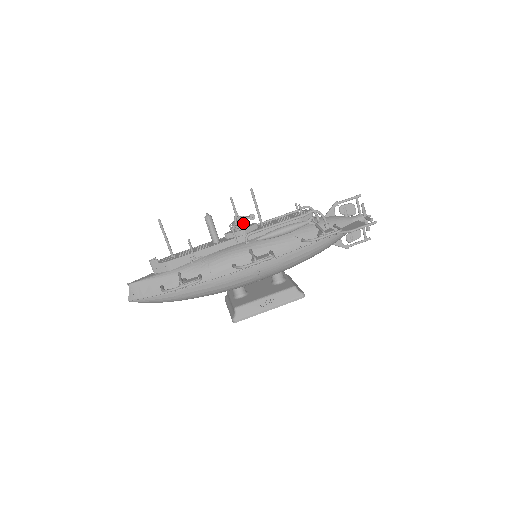
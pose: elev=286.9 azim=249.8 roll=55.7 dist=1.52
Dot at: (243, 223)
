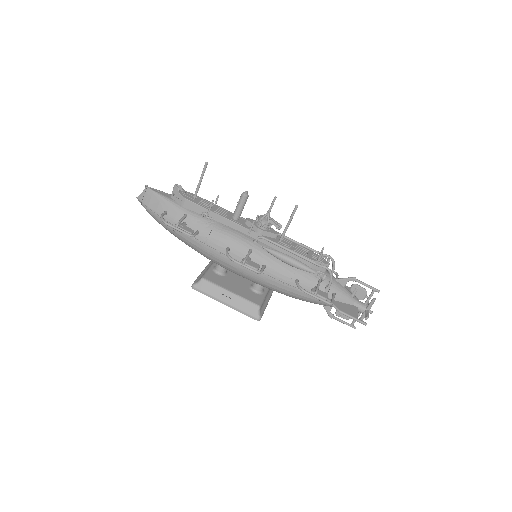
Dot at: (266, 225)
